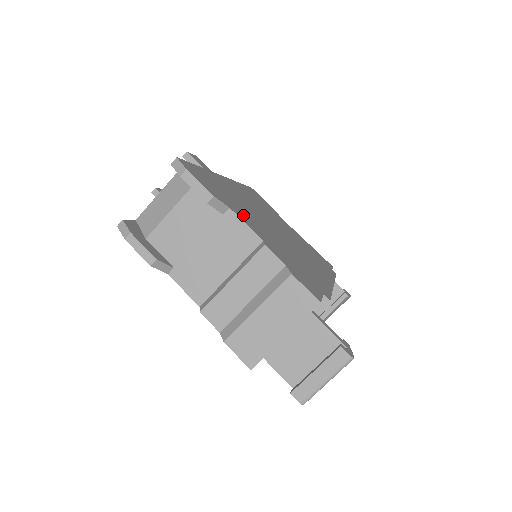
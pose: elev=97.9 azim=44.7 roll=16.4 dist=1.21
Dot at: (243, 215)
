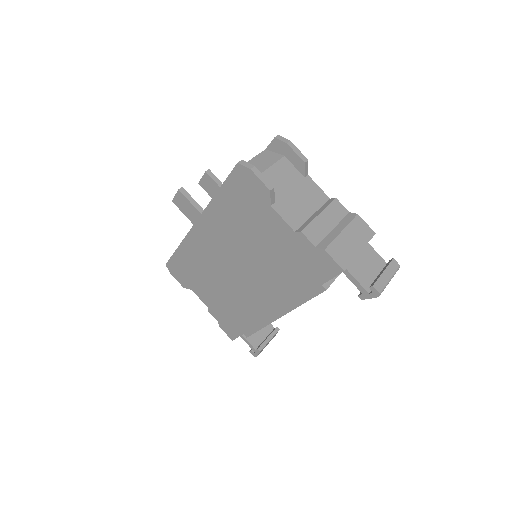
Dot at: occluded
